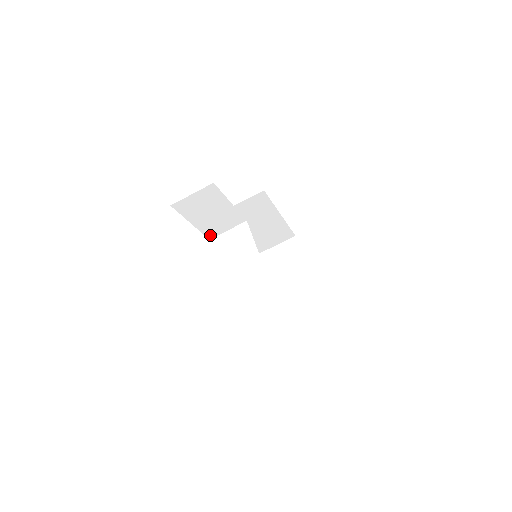
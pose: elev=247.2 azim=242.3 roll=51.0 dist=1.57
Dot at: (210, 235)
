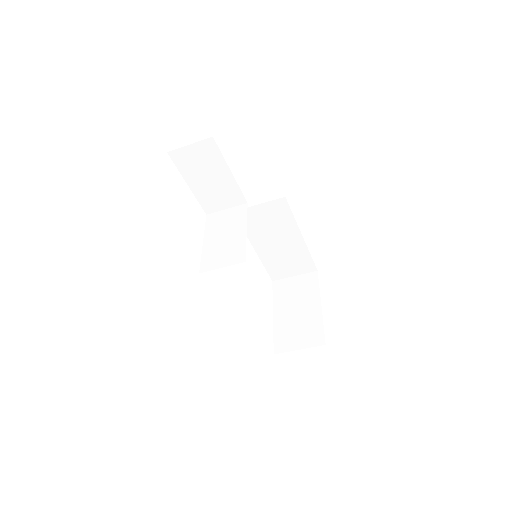
Dot at: (207, 209)
